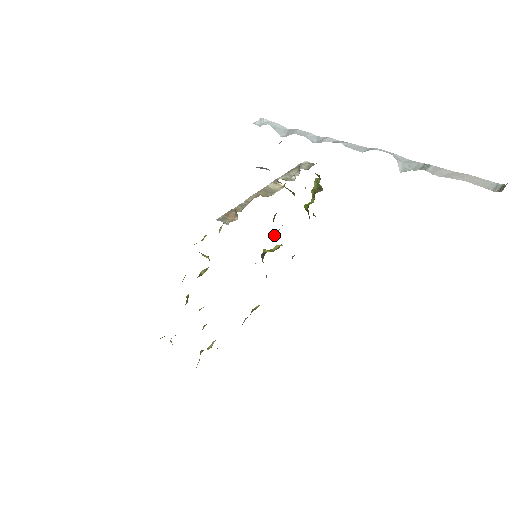
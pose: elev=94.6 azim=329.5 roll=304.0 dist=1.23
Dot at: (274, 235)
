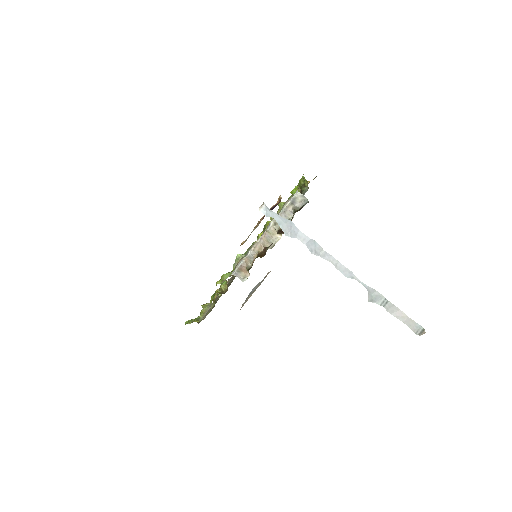
Dot at: occluded
